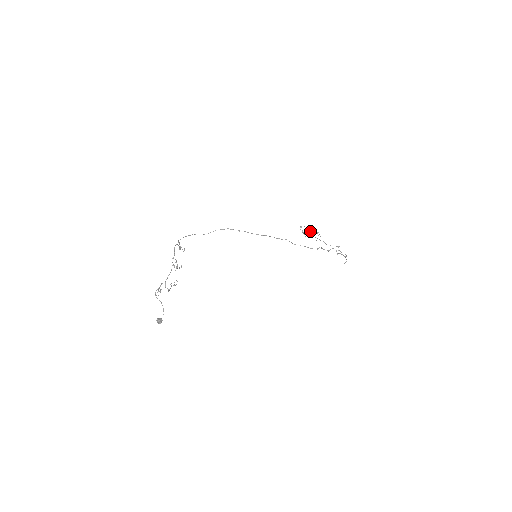
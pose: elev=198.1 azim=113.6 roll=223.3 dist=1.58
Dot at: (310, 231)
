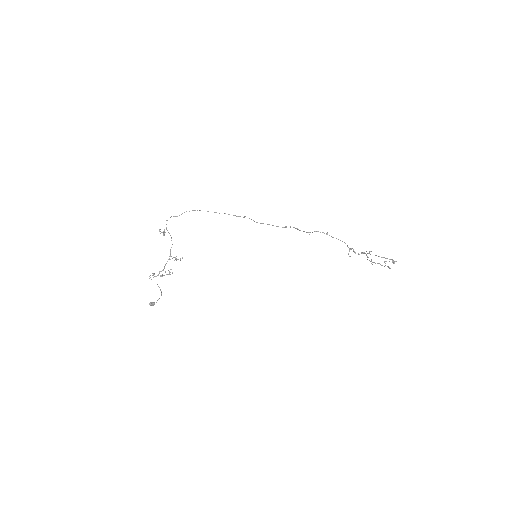
Dot at: (369, 253)
